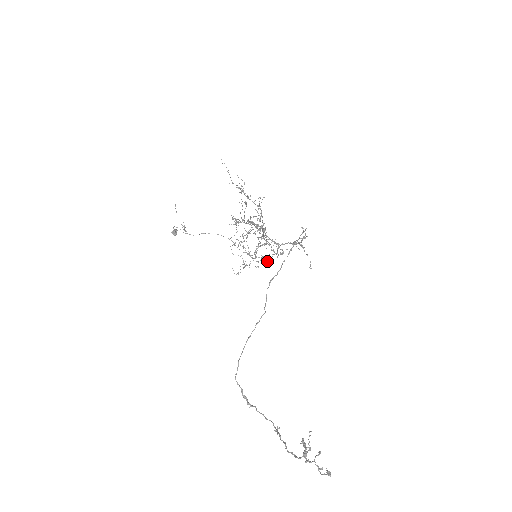
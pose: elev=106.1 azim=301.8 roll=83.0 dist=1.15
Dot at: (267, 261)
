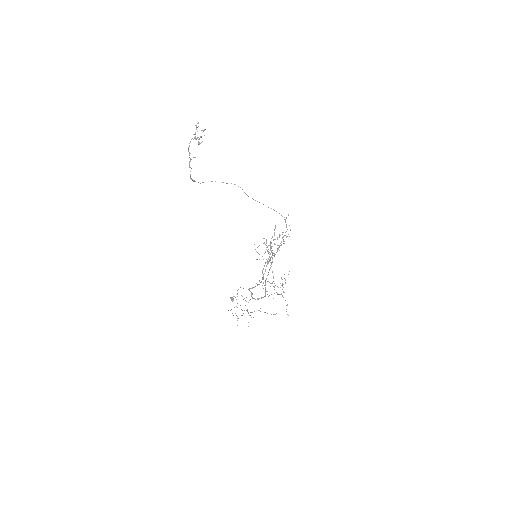
Dot at: (257, 259)
